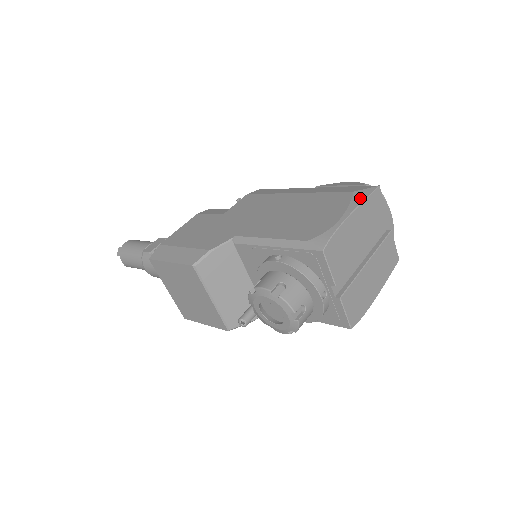
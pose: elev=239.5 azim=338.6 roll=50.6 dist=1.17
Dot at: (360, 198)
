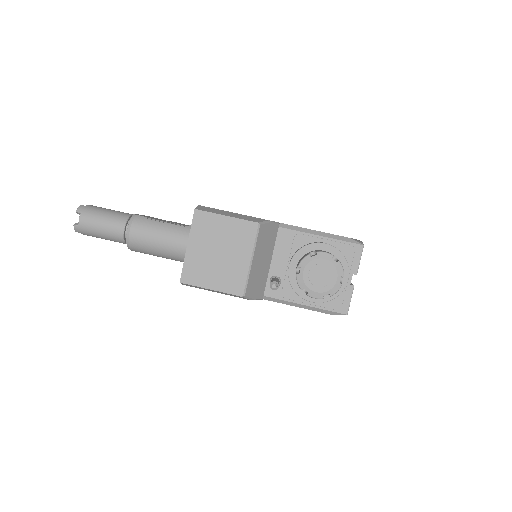
Dot at: occluded
